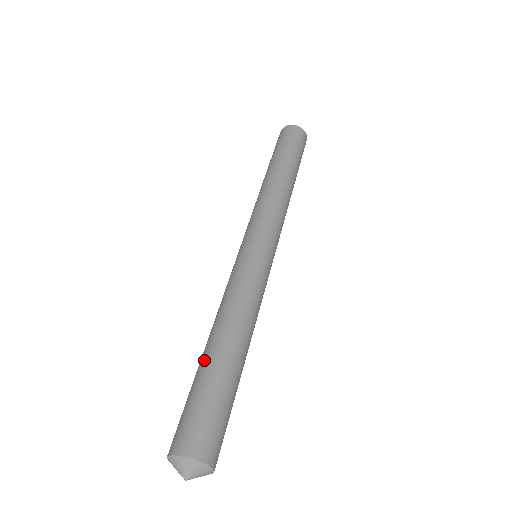
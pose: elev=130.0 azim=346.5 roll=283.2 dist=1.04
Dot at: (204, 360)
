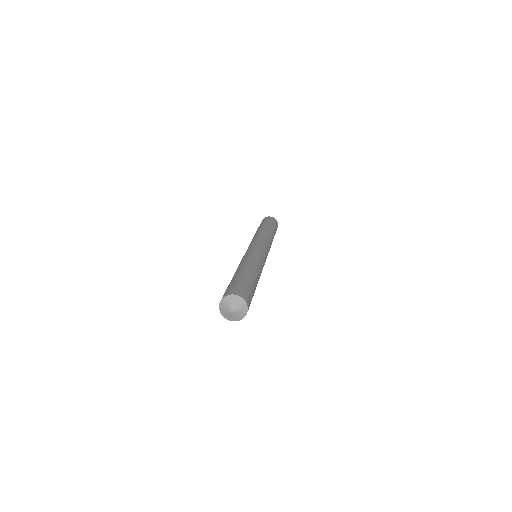
Dot at: (241, 272)
